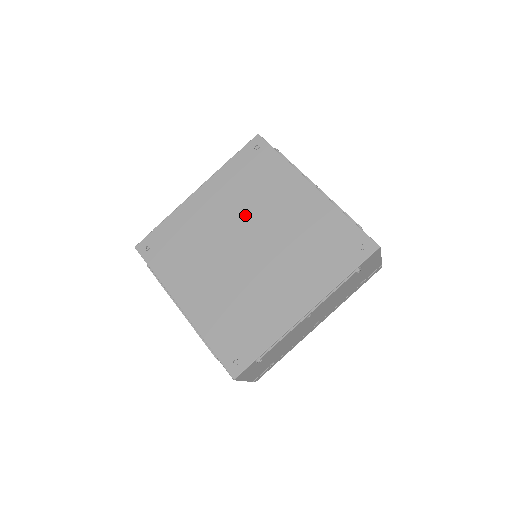
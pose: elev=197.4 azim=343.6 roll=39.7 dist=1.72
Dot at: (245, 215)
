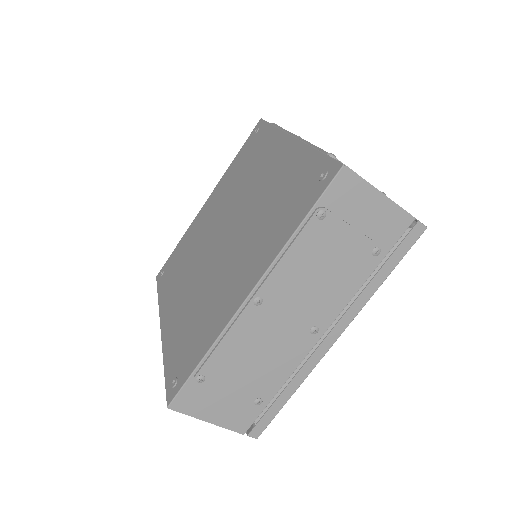
Dot at: (230, 204)
